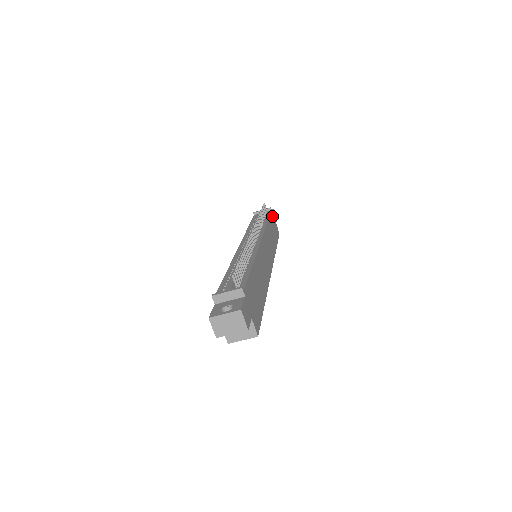
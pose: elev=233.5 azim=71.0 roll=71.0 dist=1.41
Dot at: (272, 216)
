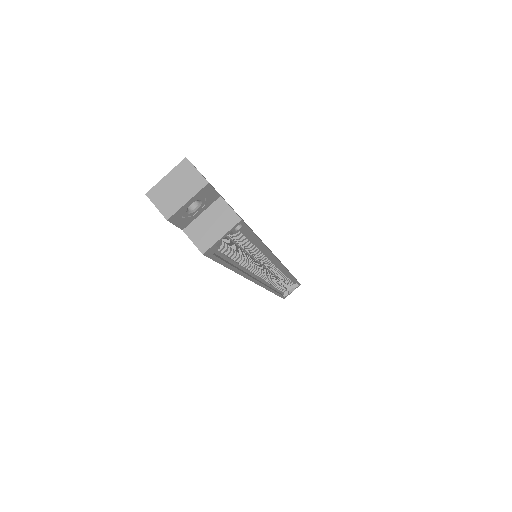
Dot at: occluded
